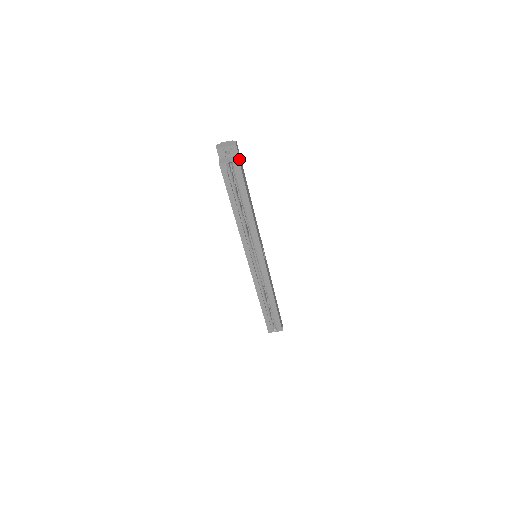
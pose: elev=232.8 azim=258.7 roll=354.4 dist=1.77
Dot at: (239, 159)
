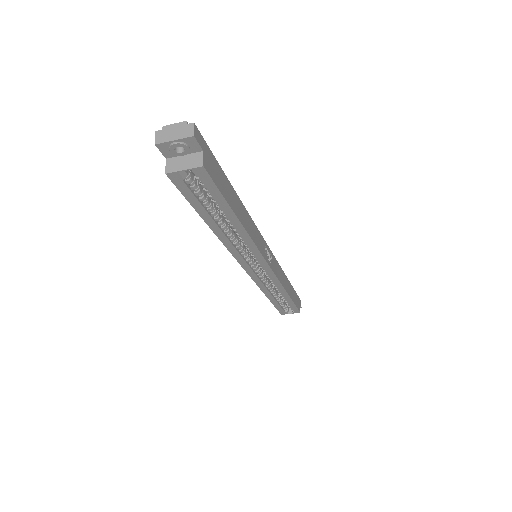
Dot at: (204, 159)
